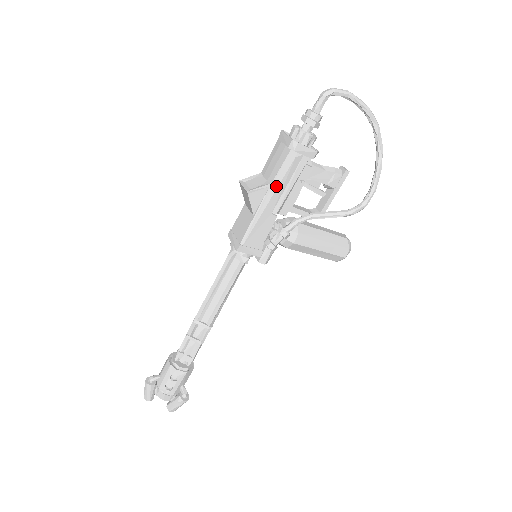
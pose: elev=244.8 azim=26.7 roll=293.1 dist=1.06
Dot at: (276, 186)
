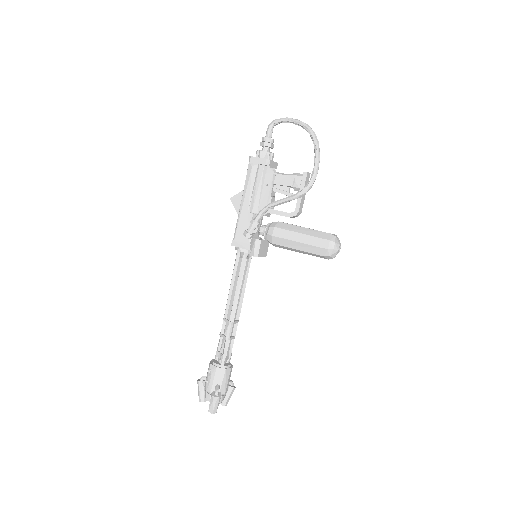
Dot at: (245, 190)
